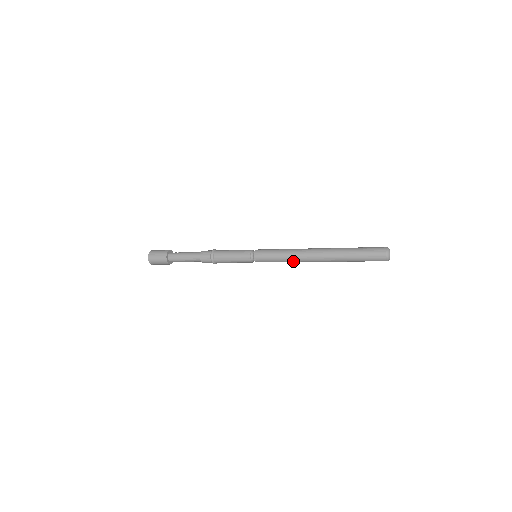
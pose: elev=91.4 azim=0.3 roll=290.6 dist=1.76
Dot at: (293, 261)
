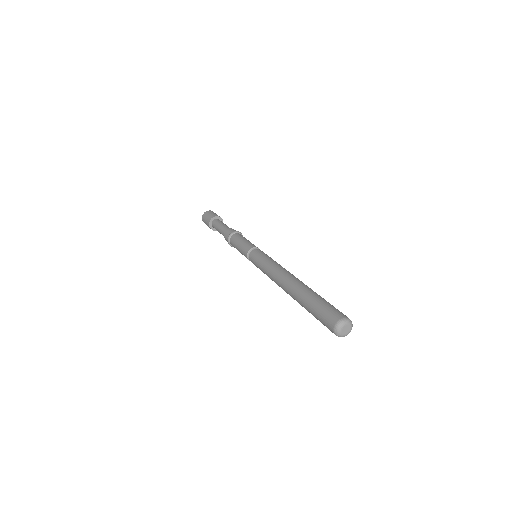
Dot at: (270, 274)
